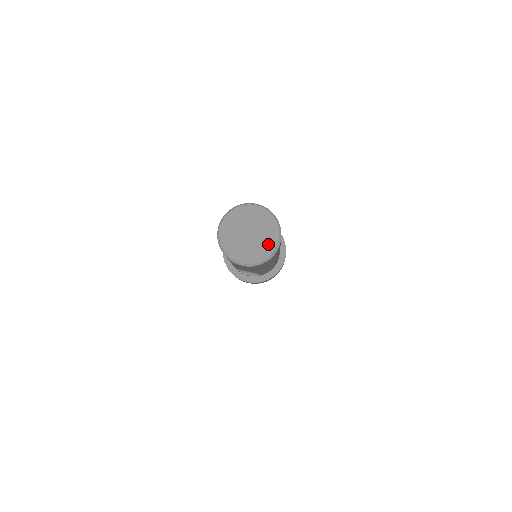
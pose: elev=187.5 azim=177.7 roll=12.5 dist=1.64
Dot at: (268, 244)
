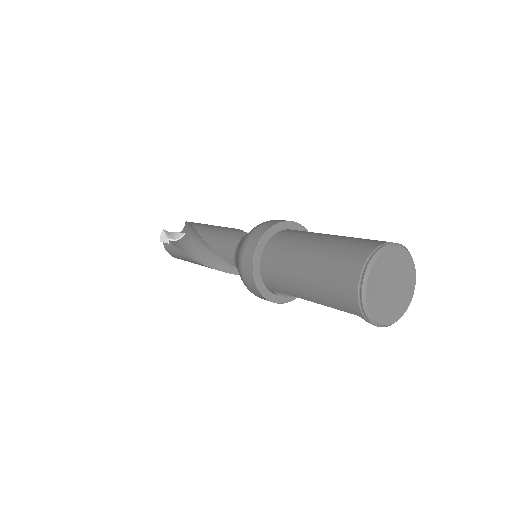
Dot at: (406, 298)
